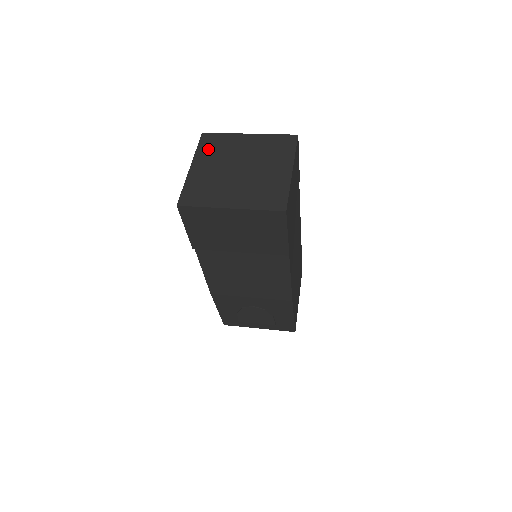
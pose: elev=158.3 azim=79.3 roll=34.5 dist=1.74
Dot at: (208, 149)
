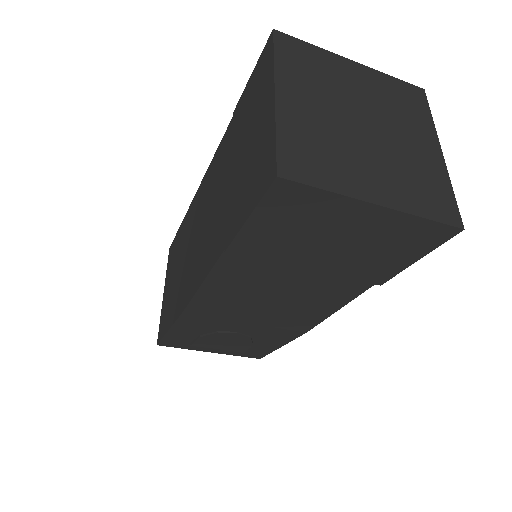
Dot at: (296, 66)
